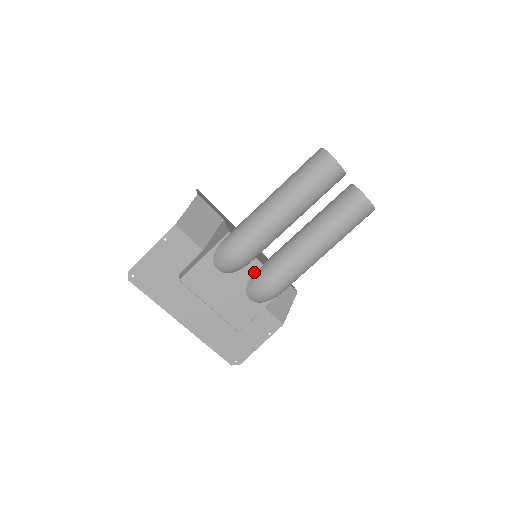
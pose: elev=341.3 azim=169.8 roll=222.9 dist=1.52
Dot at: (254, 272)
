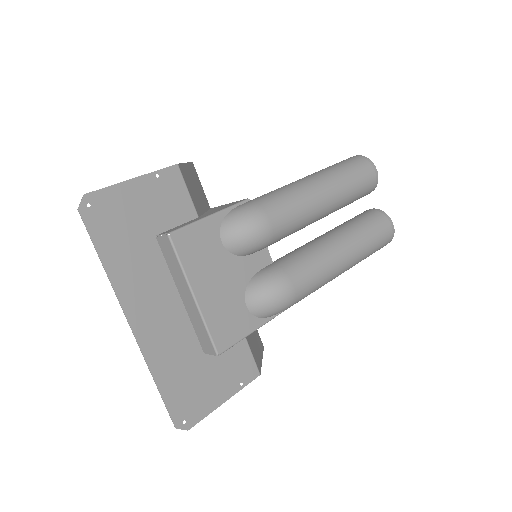
Dot at: (261, 267)
